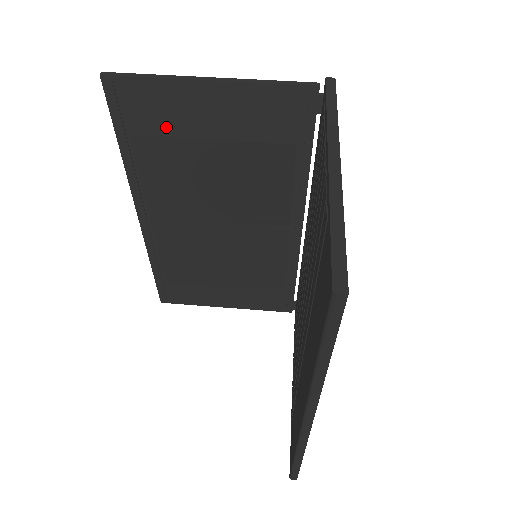
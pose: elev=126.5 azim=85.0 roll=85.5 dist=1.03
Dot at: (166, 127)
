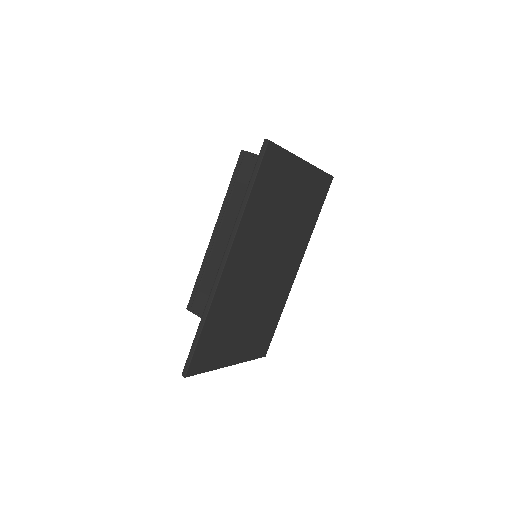
Dot at: occluded
